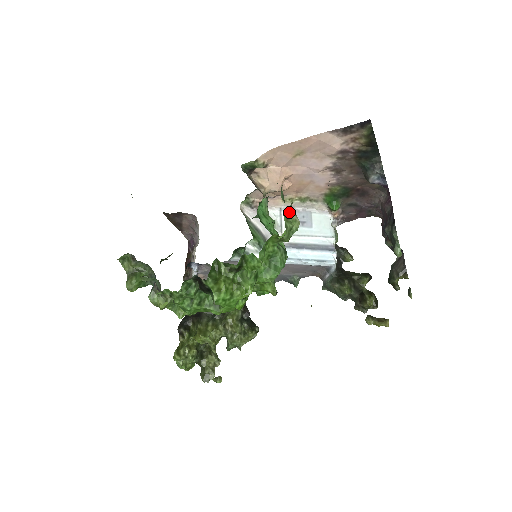
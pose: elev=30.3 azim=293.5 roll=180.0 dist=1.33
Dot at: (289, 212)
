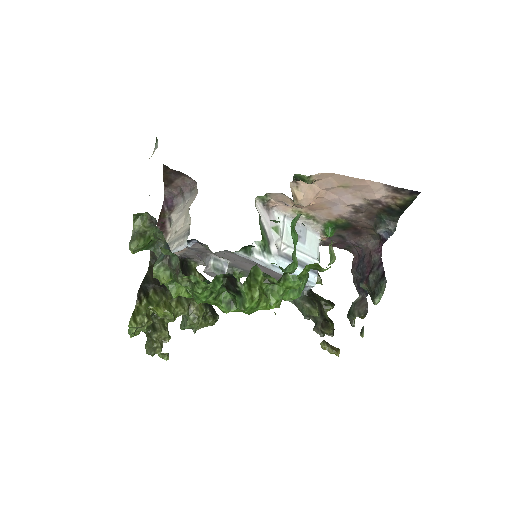
Dot at: (331, 244)
